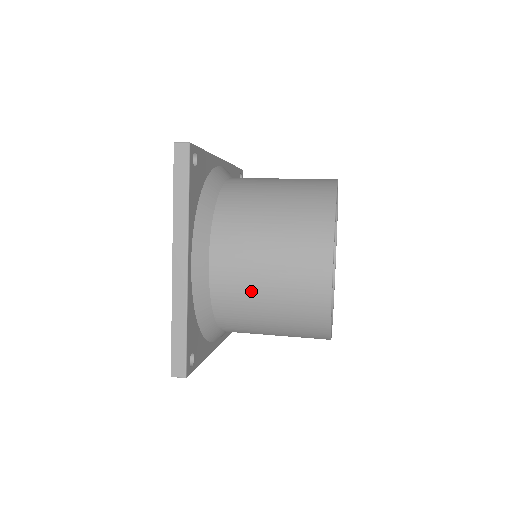
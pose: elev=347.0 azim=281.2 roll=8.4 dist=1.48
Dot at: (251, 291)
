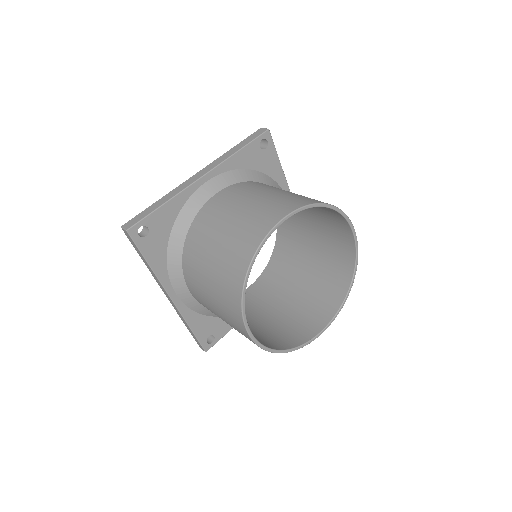
Dot at: occluded
